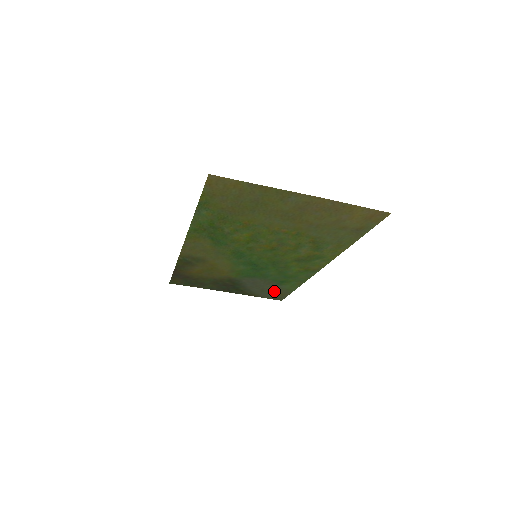
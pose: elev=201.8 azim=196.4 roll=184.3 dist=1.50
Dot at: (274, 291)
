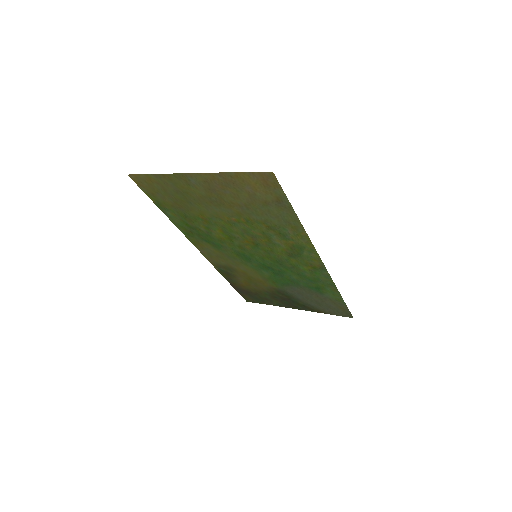
Dot at: (329, 304)
